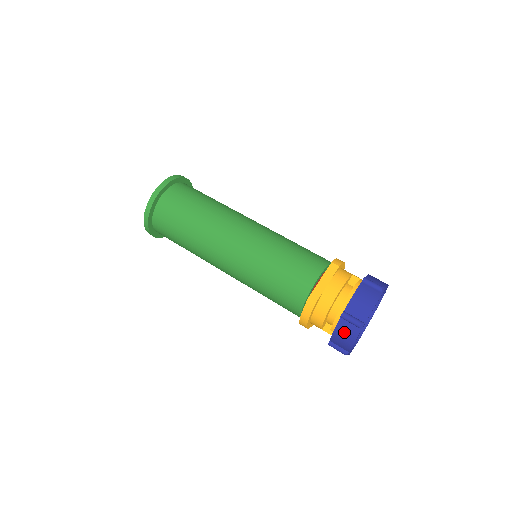
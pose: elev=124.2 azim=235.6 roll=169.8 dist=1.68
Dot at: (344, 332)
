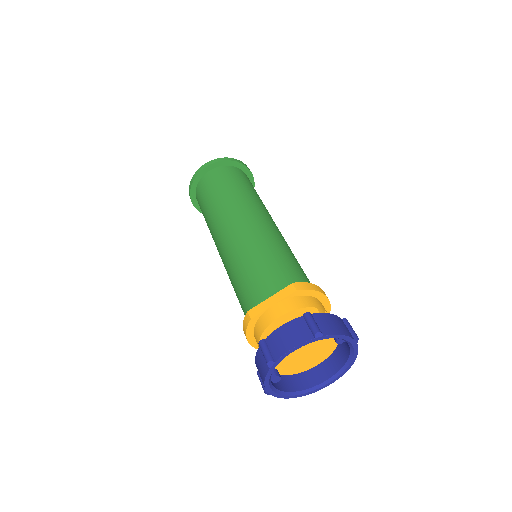
Dot at: (260, 364)
